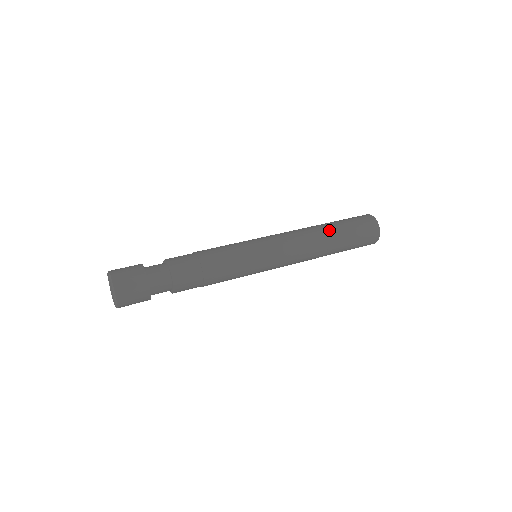
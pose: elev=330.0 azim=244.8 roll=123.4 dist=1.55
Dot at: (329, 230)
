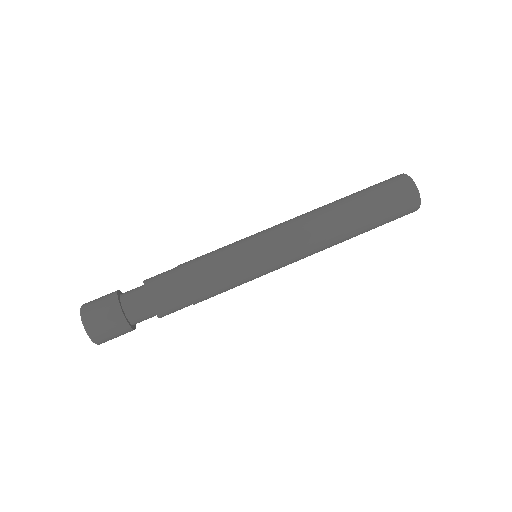
Dot at: (354, 226)
